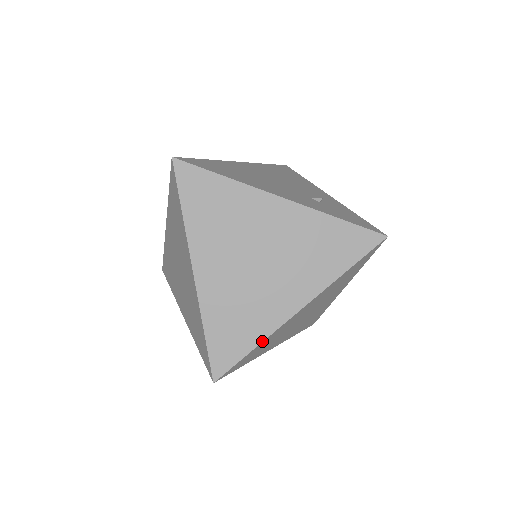
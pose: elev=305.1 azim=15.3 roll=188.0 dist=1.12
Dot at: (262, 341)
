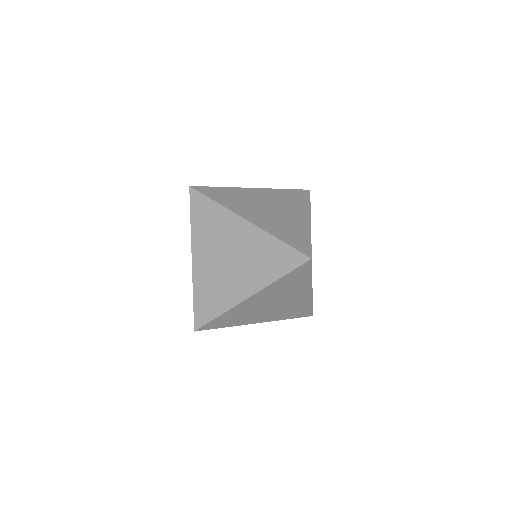
Dot at: (224, 312)
